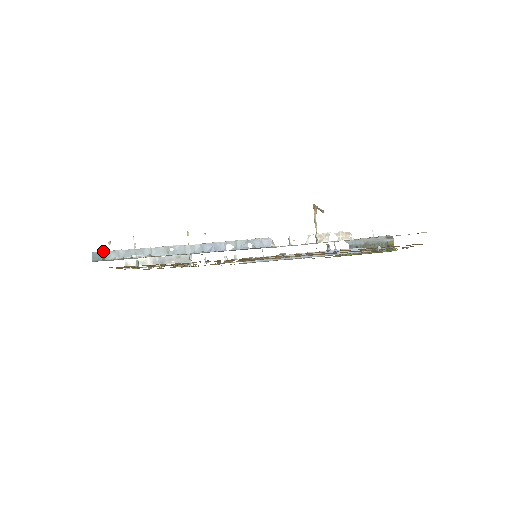
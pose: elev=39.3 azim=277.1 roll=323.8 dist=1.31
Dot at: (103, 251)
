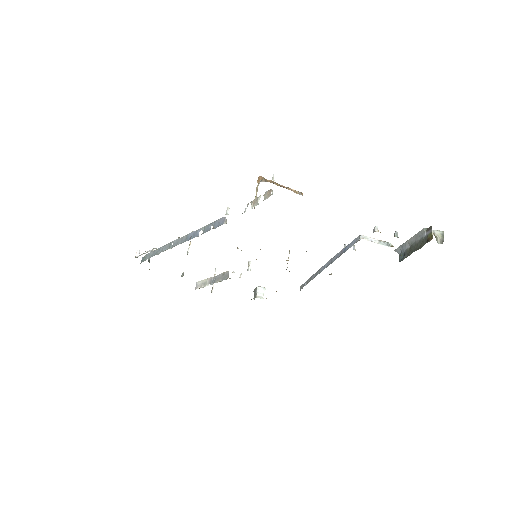
Dot at: (139, 252)
